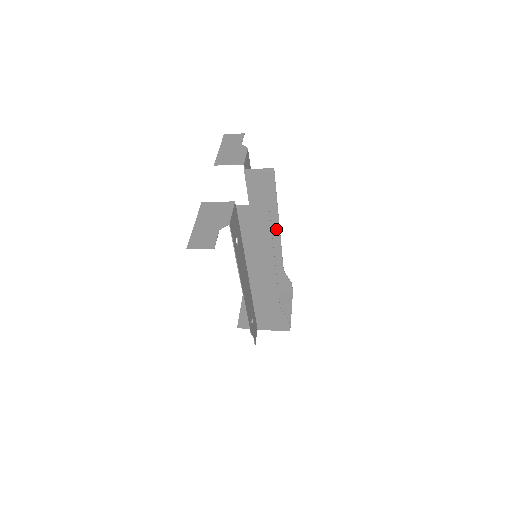
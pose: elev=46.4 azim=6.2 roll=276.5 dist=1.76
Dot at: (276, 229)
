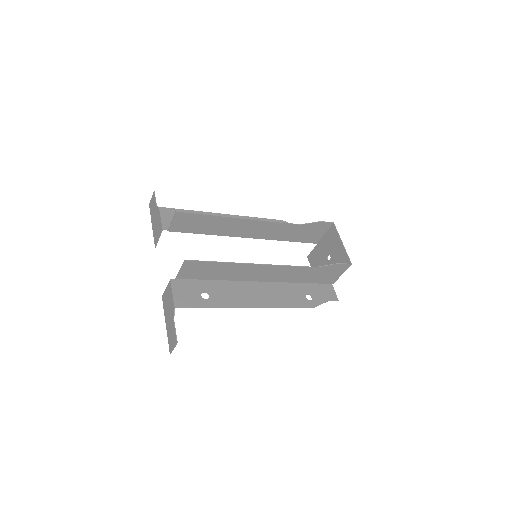
Dot at: (246, 222)
